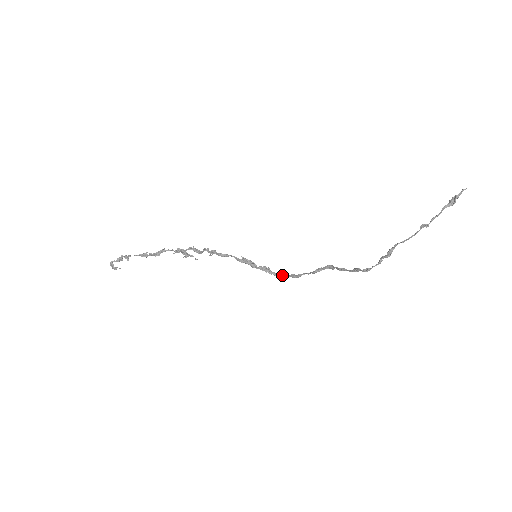
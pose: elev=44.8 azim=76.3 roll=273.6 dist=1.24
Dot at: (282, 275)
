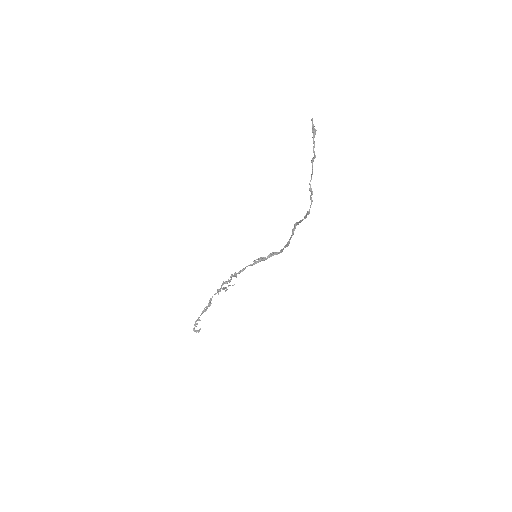
Dot at: (282, 250)
